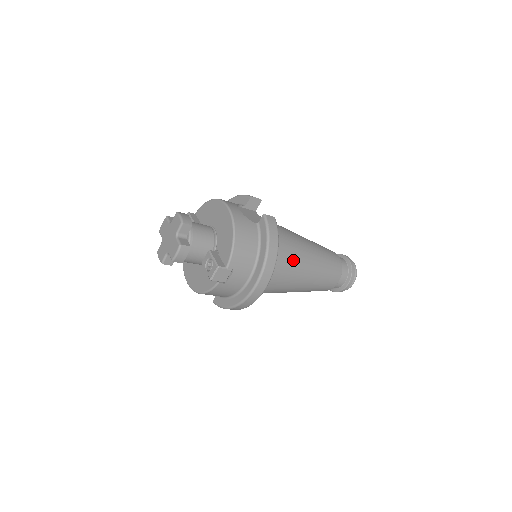
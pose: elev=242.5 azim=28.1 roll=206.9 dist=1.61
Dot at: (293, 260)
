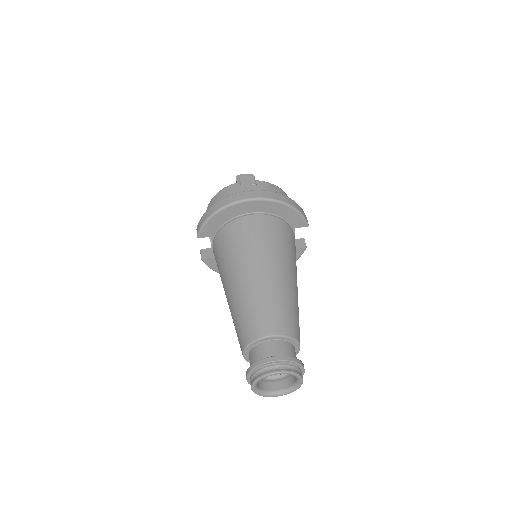
Dot at: (281, 248)
